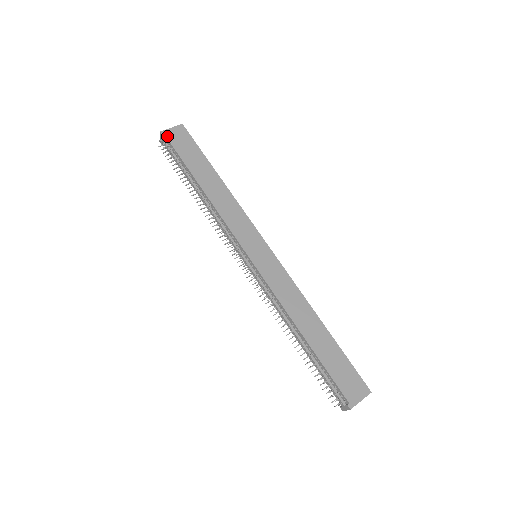
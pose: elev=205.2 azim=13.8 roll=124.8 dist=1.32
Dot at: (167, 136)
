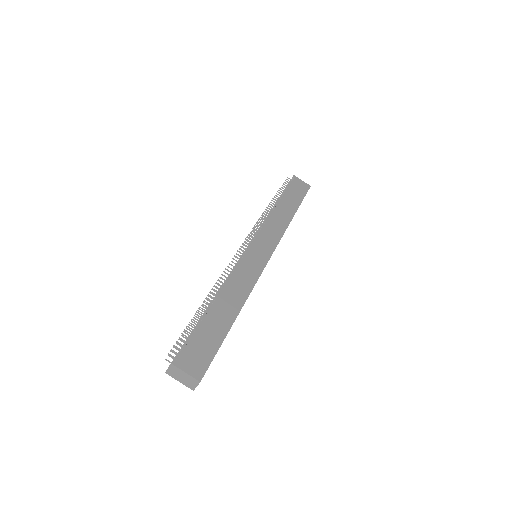
Dot at: (295, 179)
